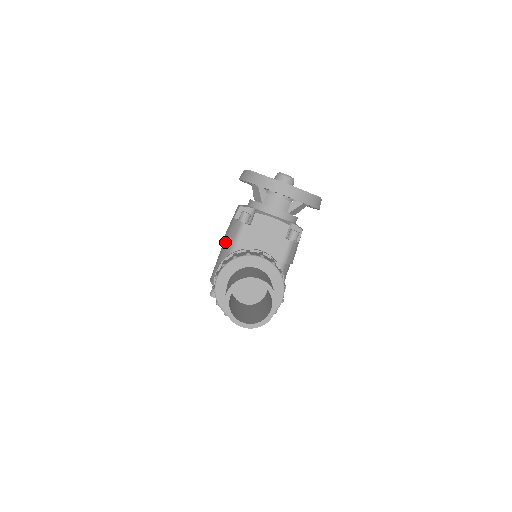
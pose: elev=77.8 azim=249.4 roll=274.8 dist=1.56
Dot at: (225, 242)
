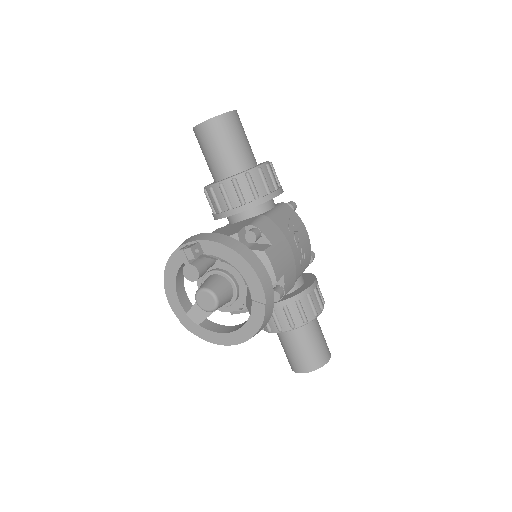
Dot at: occluded
